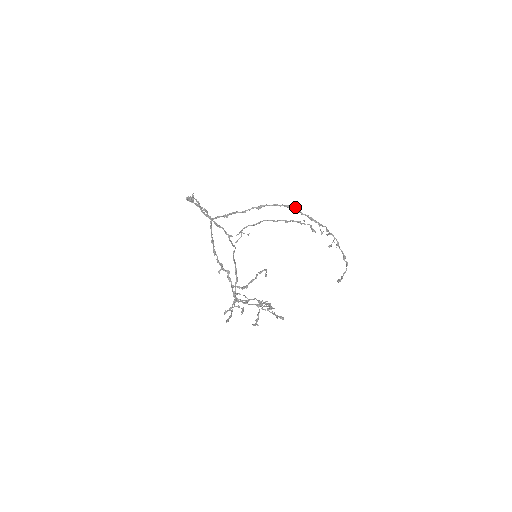
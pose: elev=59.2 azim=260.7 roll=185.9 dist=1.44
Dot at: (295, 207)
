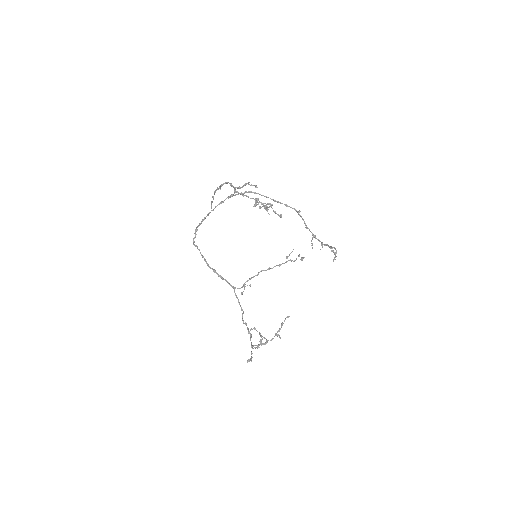
Dot at: (272, 199)
